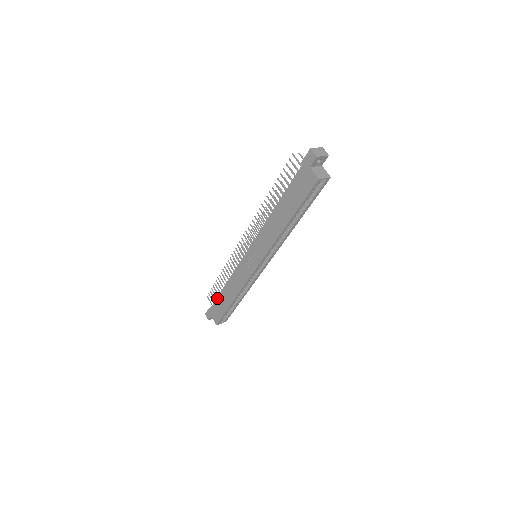
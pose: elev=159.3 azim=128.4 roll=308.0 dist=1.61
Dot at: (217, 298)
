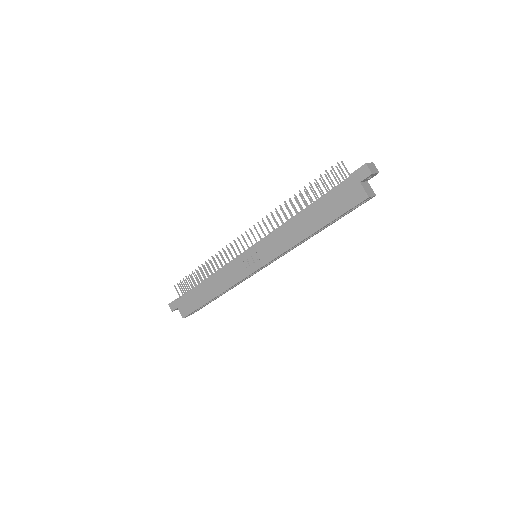
Dot at: (191, 291)
